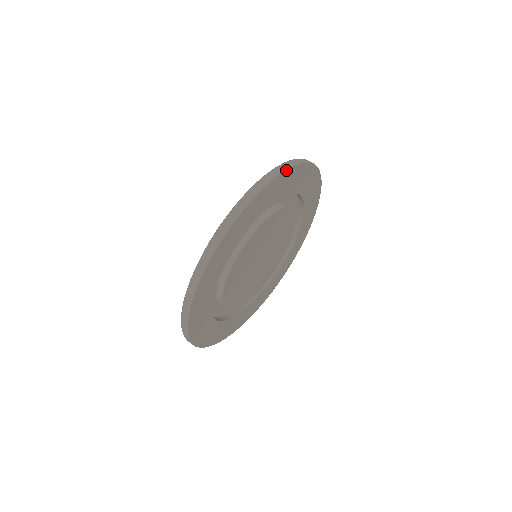
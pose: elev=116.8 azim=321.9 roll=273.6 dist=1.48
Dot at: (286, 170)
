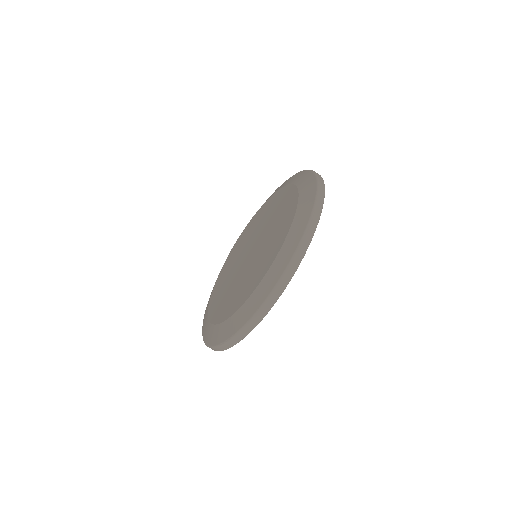
Dot at: occluded
